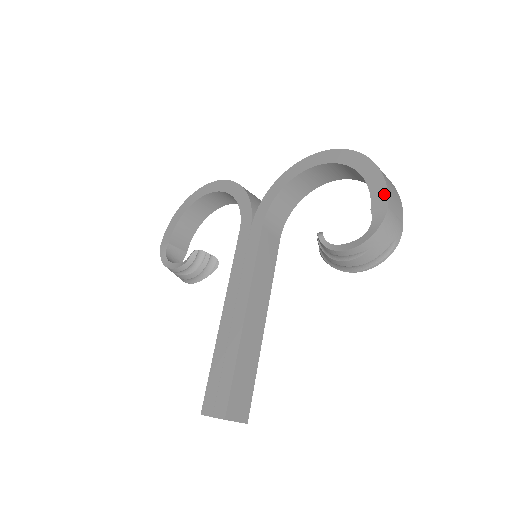
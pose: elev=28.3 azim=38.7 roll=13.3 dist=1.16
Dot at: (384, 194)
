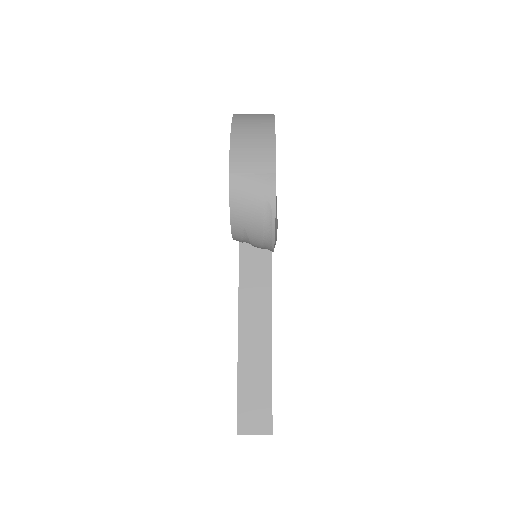
Dot at: (229, 158)
